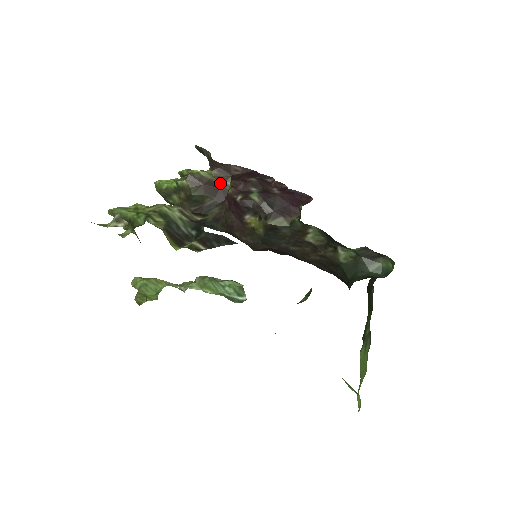
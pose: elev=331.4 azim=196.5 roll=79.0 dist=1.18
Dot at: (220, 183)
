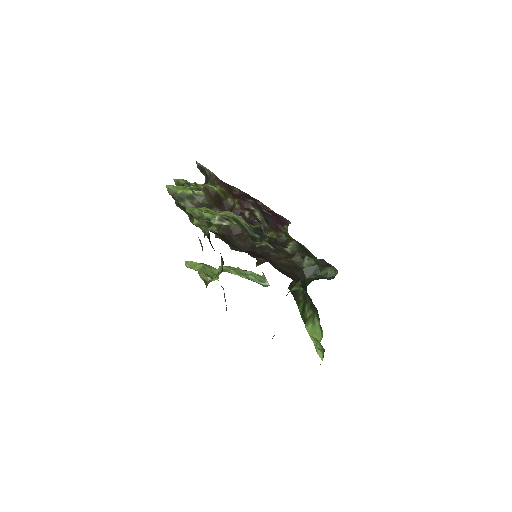
Dot at: (224, 198)
